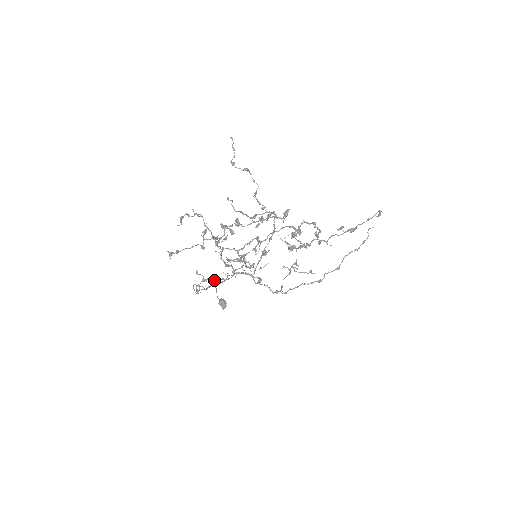
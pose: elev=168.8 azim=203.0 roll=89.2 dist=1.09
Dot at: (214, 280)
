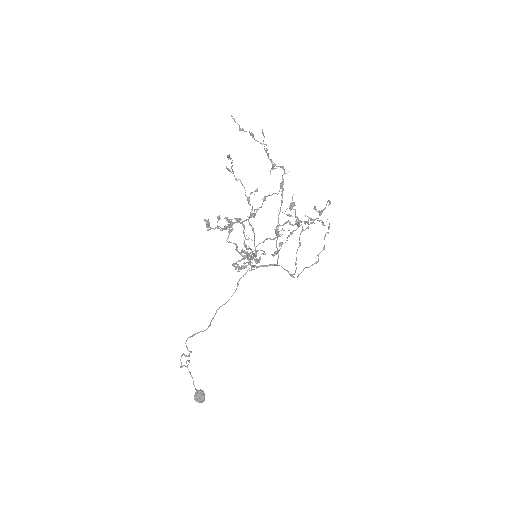
Dot at: (186, 363)
